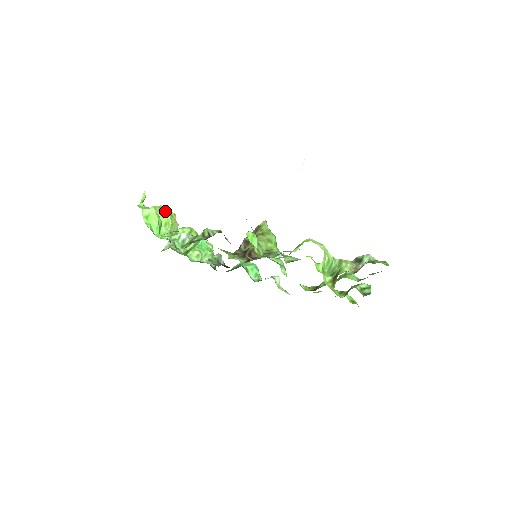
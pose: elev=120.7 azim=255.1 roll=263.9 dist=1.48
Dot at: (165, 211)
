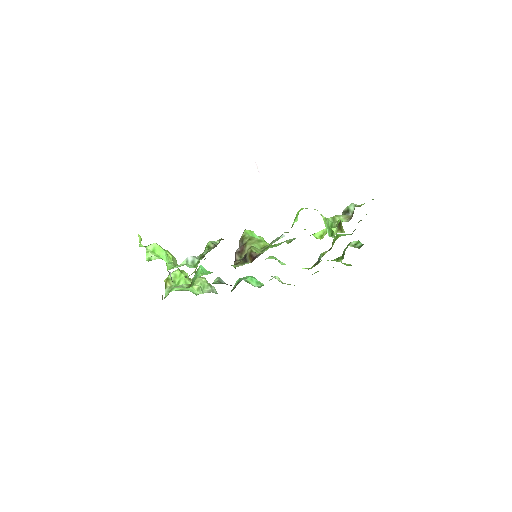
Dot at: occluded
